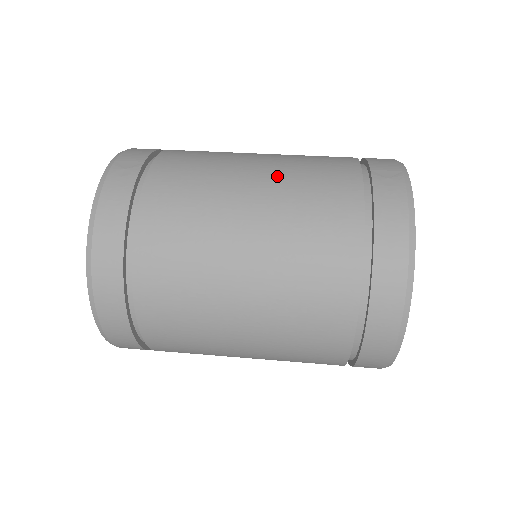
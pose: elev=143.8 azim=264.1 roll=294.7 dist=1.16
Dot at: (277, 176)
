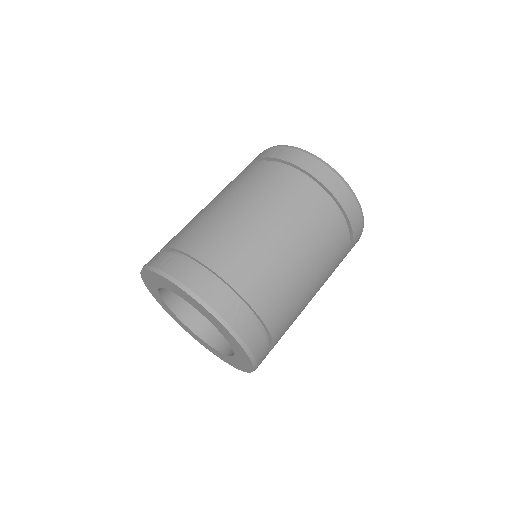
Dot at: (303, 240)
